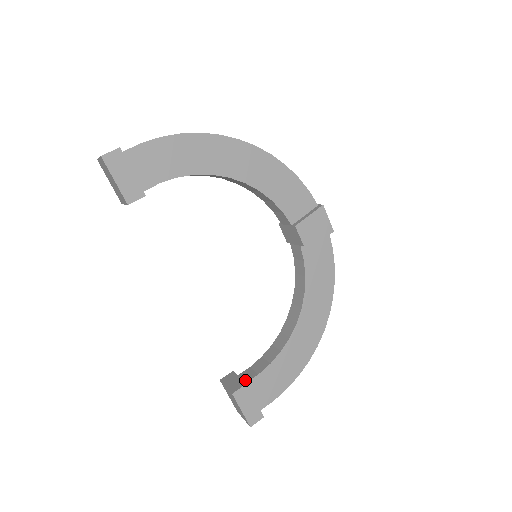
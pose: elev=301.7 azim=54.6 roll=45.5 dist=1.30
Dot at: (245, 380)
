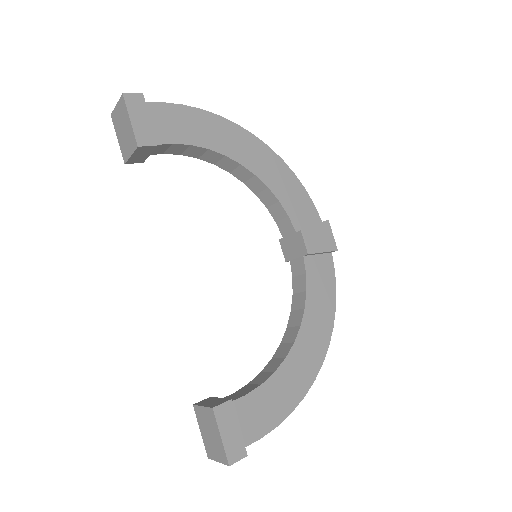
Dot at: occluded
